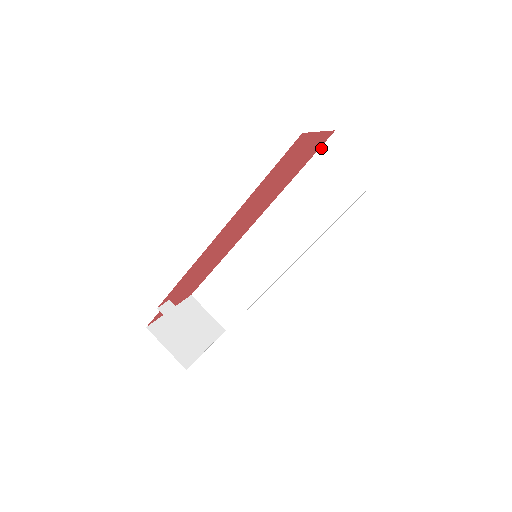
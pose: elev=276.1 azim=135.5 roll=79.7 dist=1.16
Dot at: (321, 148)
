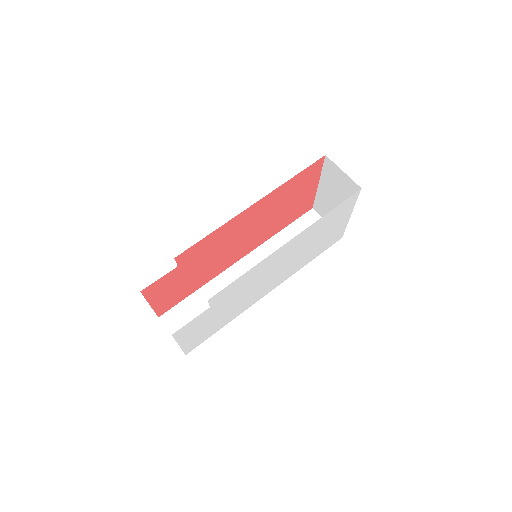
Dot at: (302, 216)
